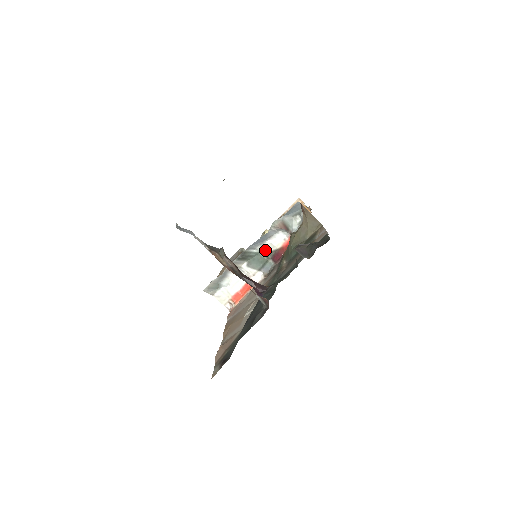
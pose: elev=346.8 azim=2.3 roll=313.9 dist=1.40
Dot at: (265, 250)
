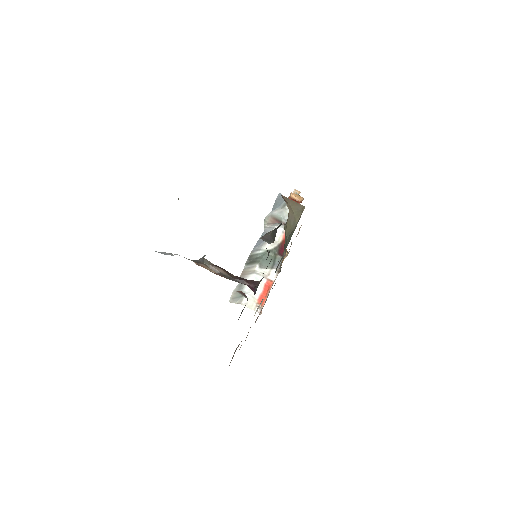
Dot at: (270, 248)
